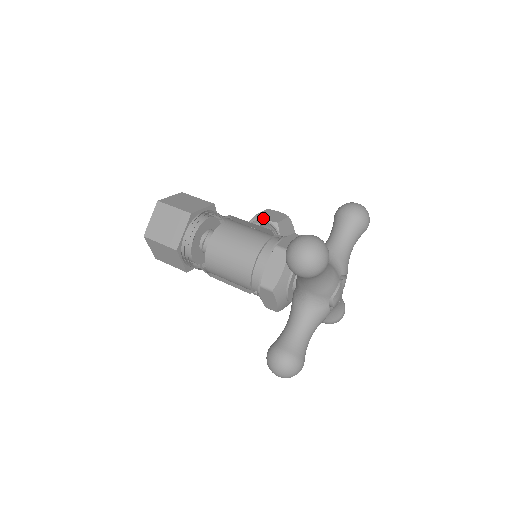
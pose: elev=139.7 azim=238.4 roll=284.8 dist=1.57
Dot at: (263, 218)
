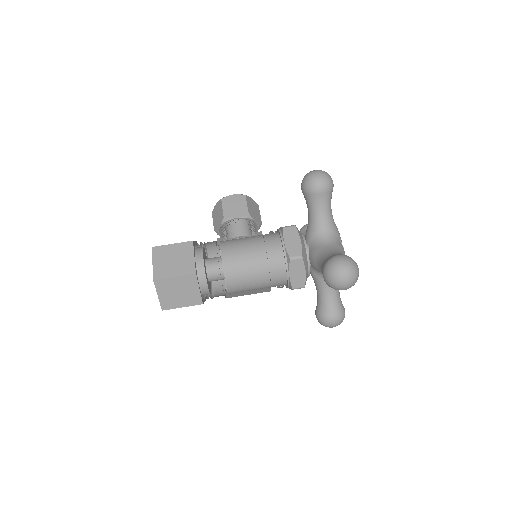
Dot at: (233, 218)
